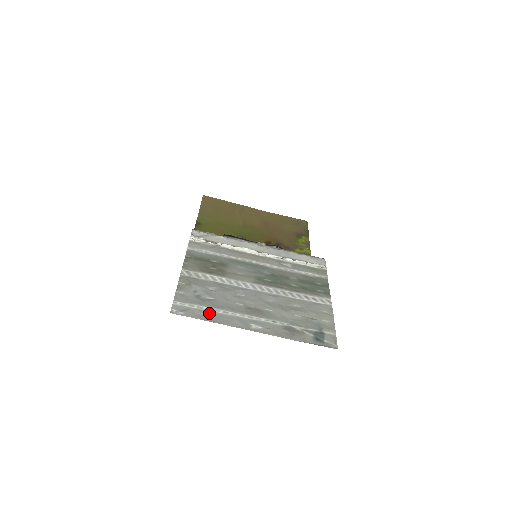
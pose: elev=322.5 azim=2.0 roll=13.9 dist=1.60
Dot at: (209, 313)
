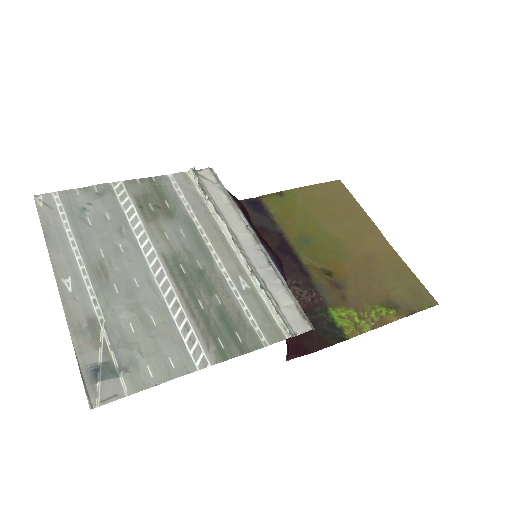
Dot at: (59, 228)
